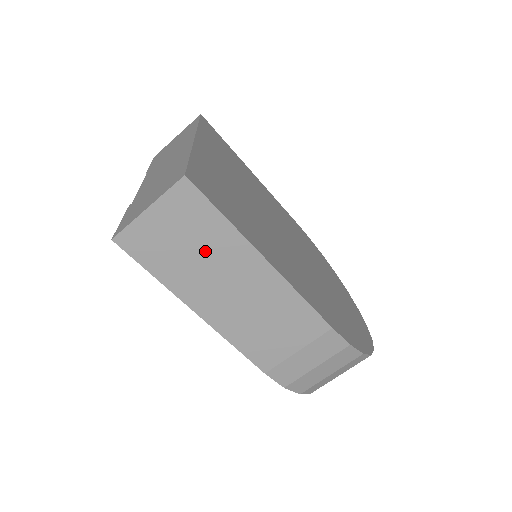
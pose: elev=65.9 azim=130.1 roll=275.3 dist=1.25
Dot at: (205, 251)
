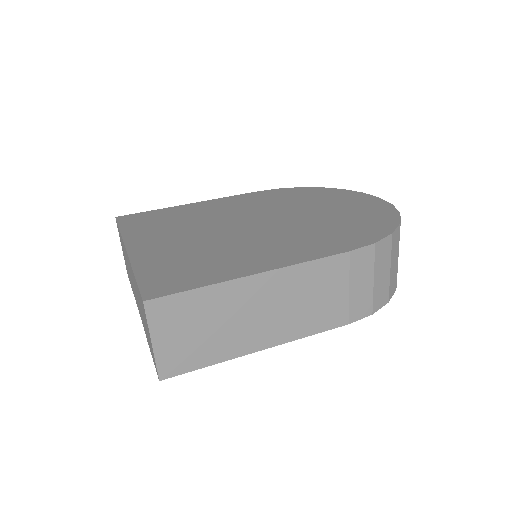
Dot at: (215, 318)
